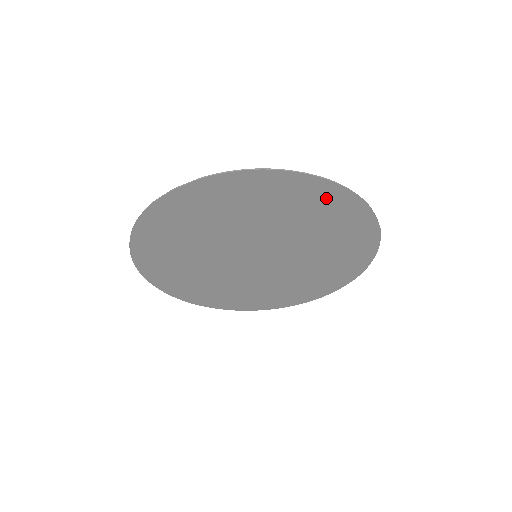
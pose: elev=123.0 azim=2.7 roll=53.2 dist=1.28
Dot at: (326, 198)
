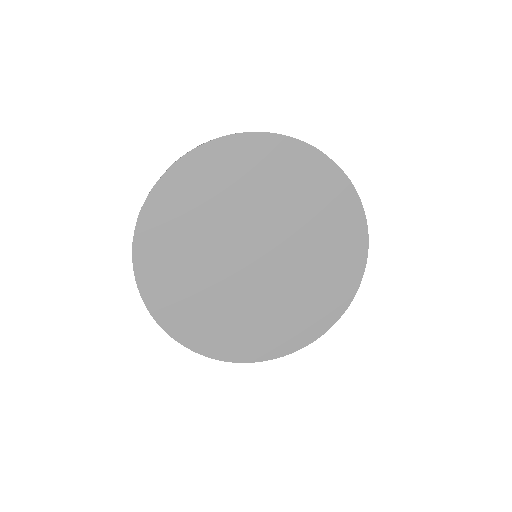
Dot at: (281, 155)
